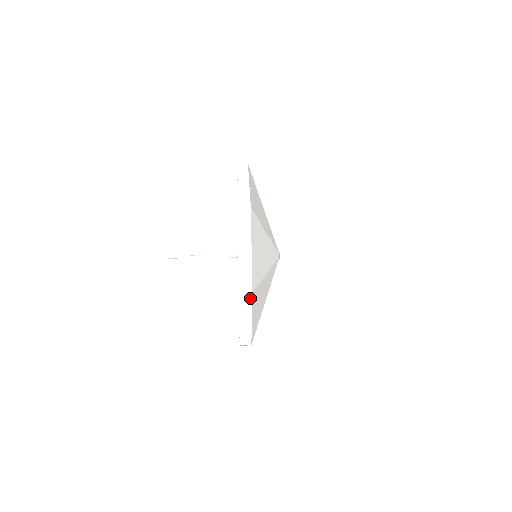
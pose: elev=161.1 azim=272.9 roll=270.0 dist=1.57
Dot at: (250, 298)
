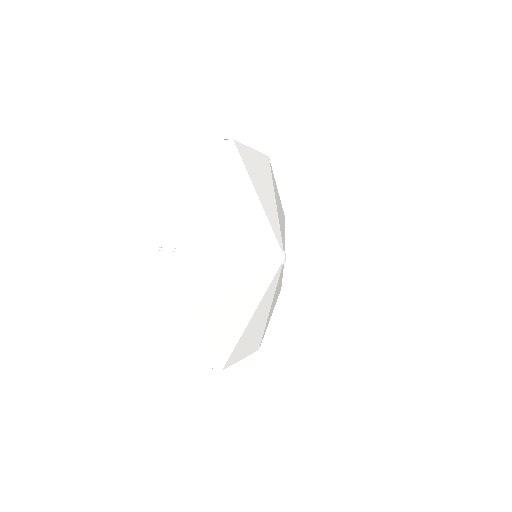
Dot at: (190, 319)
